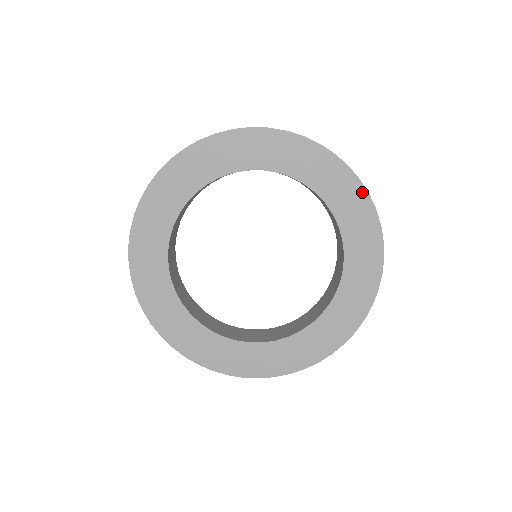
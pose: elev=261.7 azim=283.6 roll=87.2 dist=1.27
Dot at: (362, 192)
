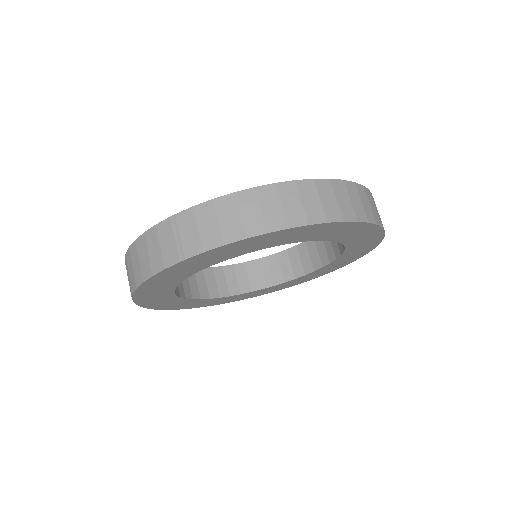
Dot at: (300, 229)
